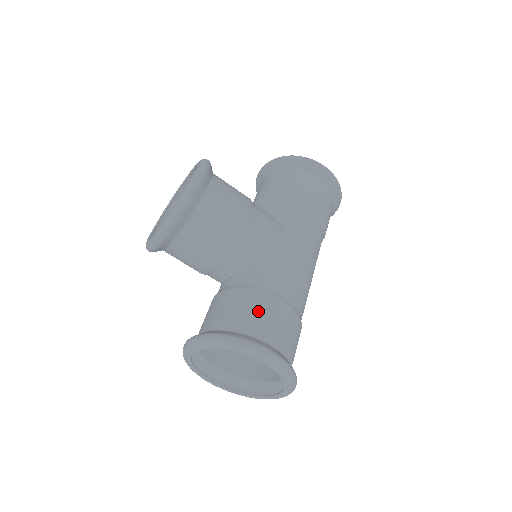
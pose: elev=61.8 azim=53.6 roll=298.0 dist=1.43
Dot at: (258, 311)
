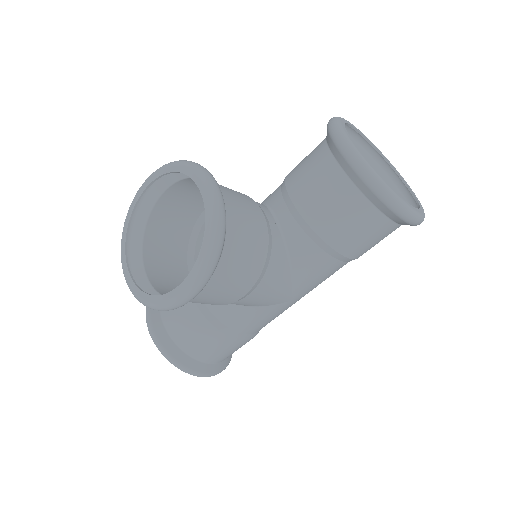
Dot at: (214, 347)
